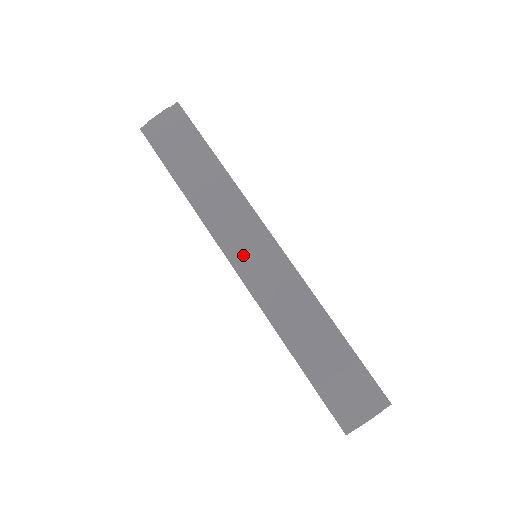
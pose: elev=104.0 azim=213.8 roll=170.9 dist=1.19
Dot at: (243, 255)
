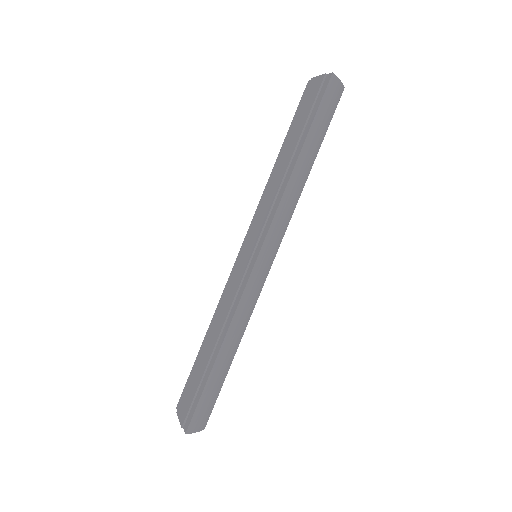
Dot at: (246, 245)
